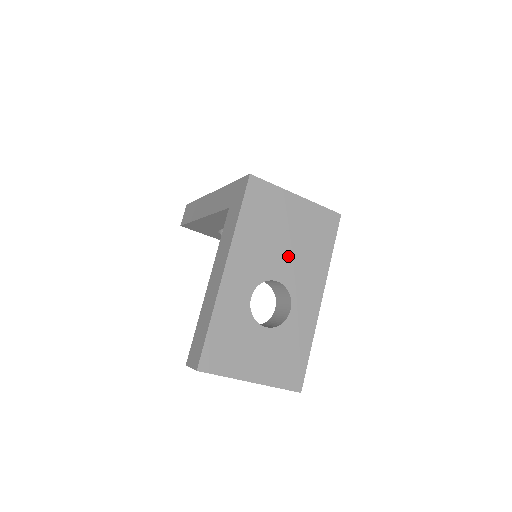
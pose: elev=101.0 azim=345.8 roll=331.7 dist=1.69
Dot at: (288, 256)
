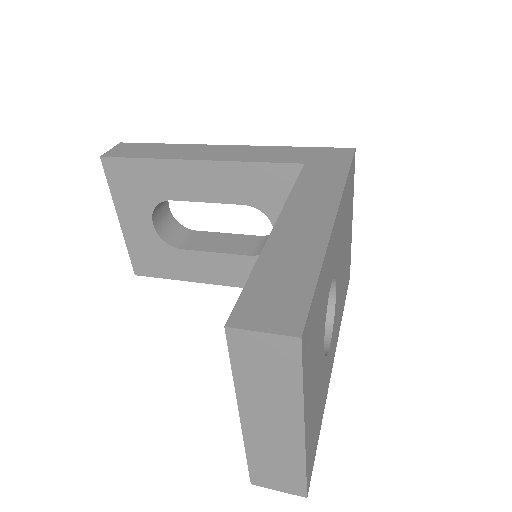
Dot at: (341, 272)
